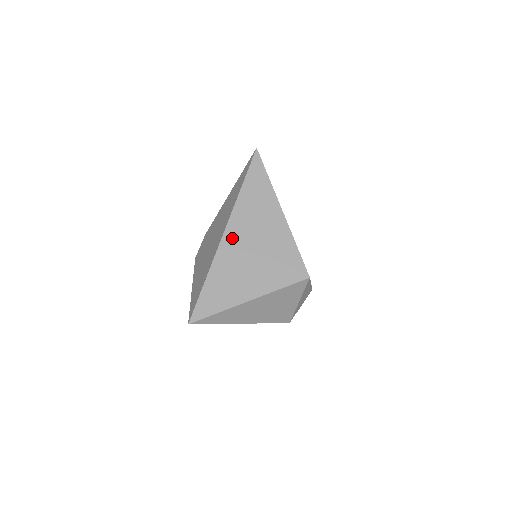
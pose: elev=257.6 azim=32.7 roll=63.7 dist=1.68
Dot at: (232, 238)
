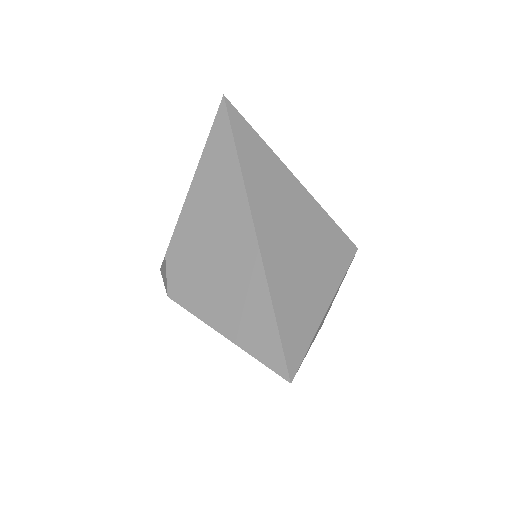
Dot at: (267, 229)
